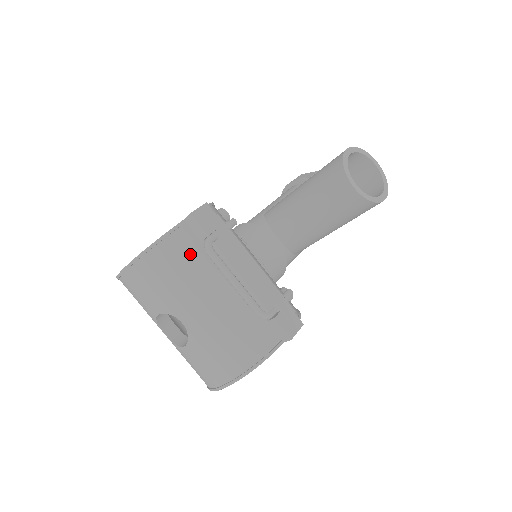
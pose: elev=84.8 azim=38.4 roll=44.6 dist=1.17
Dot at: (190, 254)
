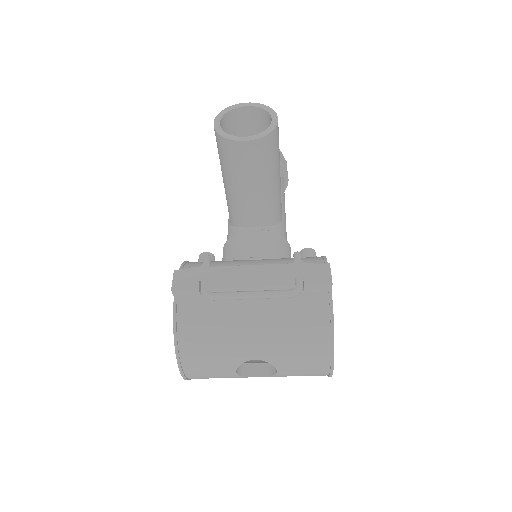
Dot at: (203, 314)
